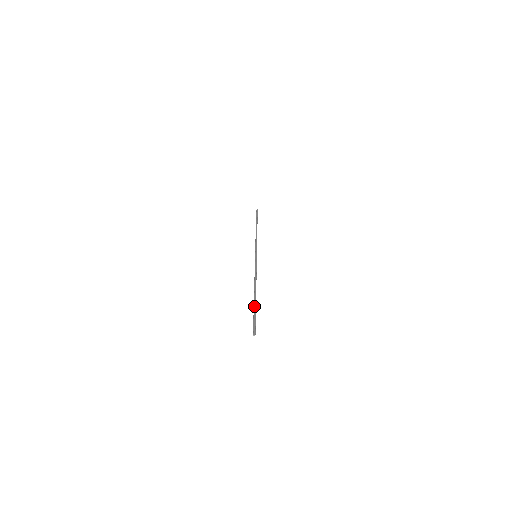
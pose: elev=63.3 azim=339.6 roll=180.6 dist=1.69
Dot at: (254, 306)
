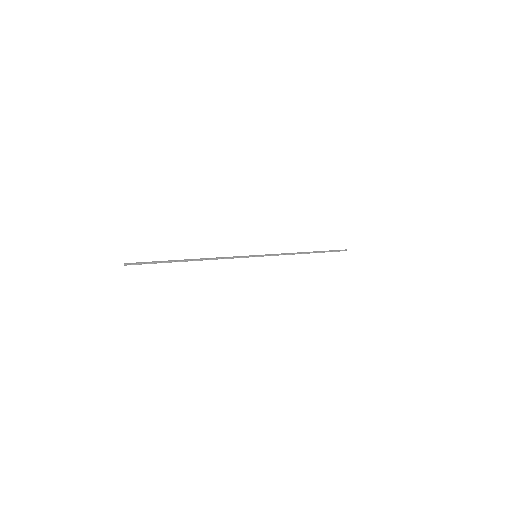
Dot at: (168, 260)
